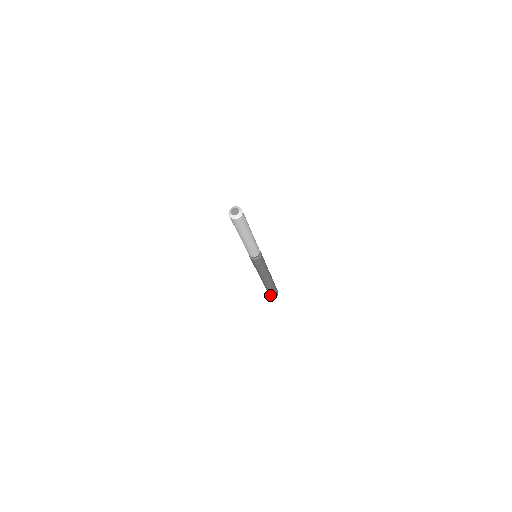
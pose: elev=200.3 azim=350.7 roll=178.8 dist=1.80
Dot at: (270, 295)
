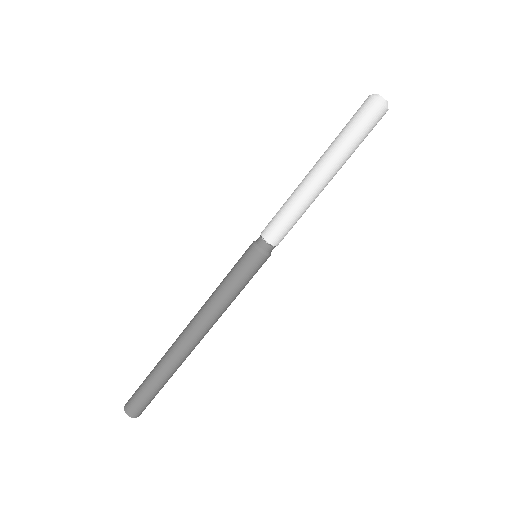
Dot at: (132, 399)
